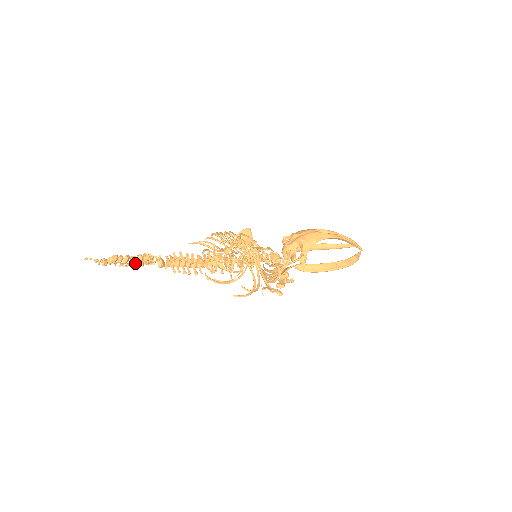
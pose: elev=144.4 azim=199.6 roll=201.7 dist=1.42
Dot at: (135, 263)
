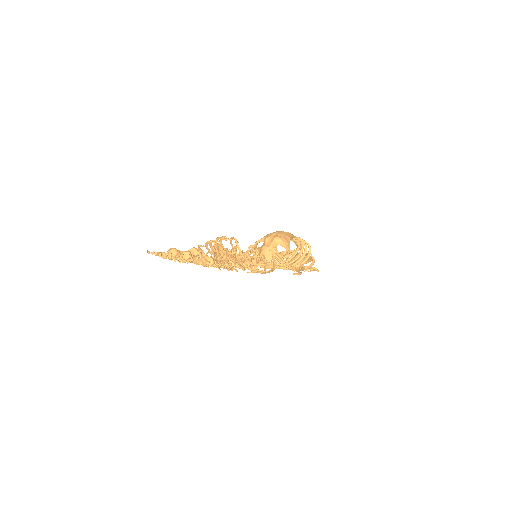
Dot at: (188, 259)
